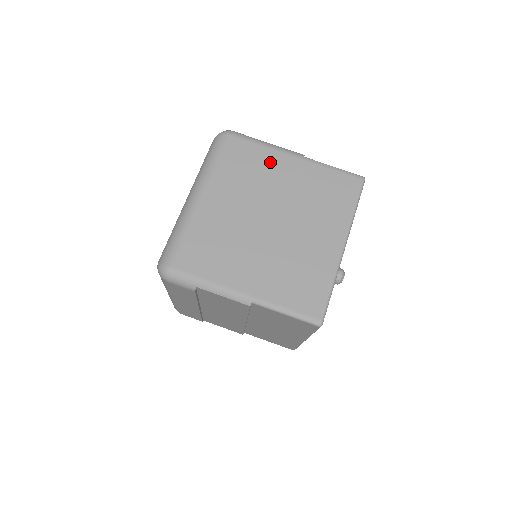
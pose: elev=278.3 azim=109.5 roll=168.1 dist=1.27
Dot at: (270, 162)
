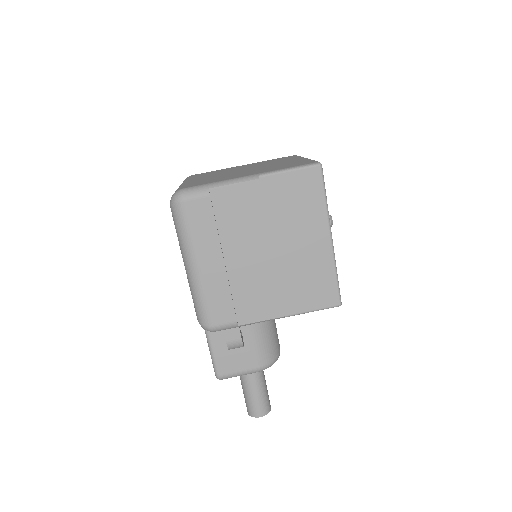
Dot at: (227, 169)
